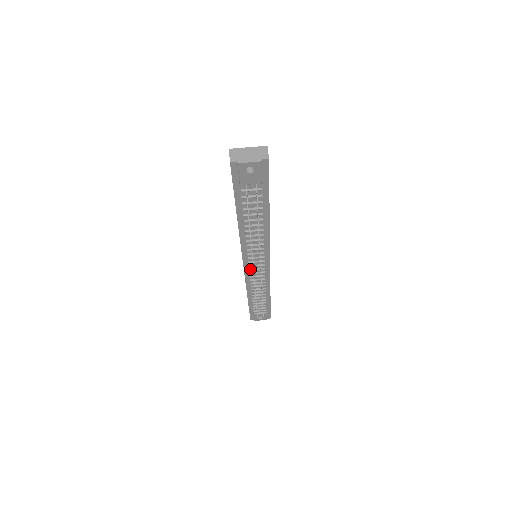
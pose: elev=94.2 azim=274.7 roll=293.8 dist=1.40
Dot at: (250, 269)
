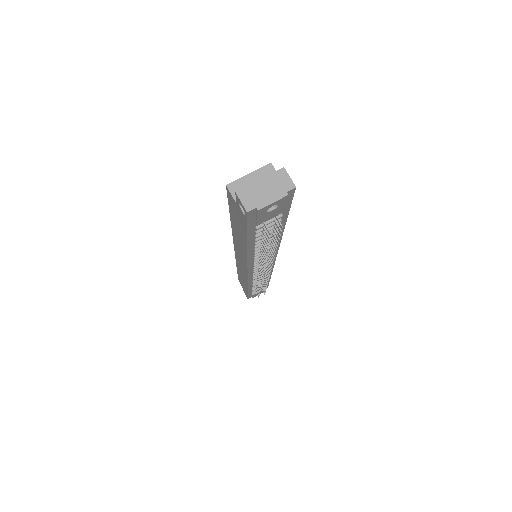
Dot at: (254, 273)
